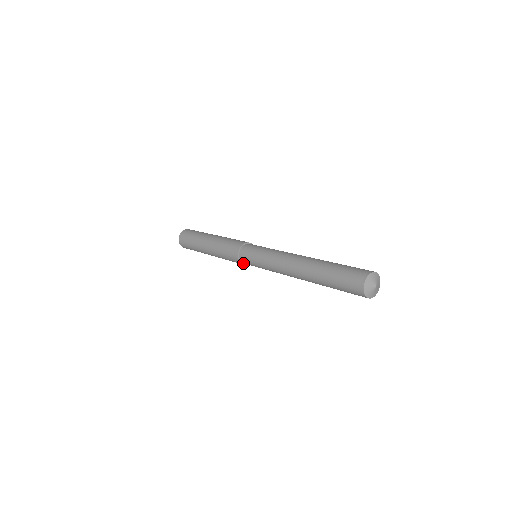
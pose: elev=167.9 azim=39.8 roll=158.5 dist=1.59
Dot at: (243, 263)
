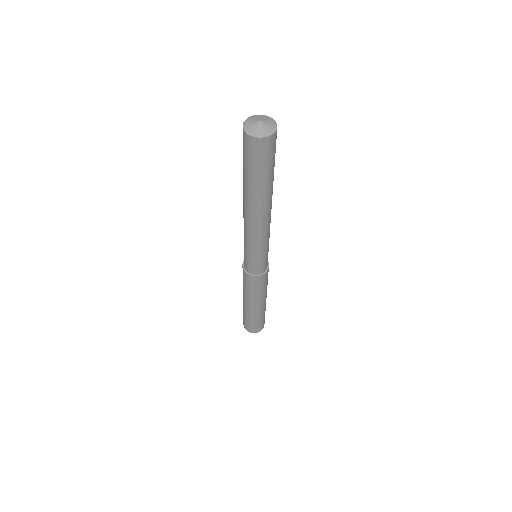
Dot at: (258, 275)
